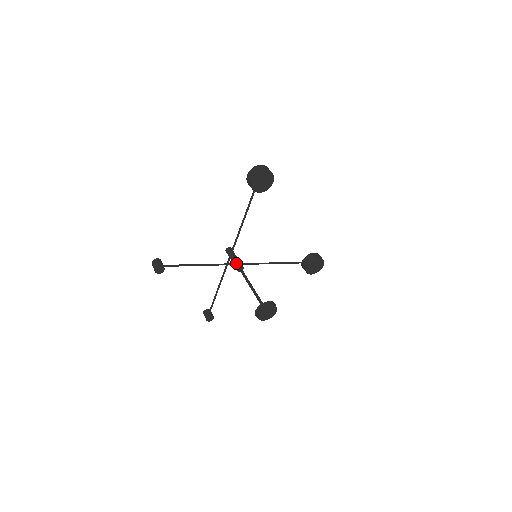
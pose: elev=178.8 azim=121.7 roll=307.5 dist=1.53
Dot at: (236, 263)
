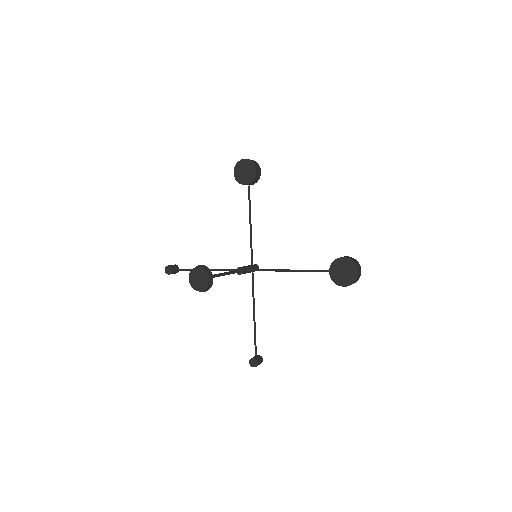
Dot at: occluded
